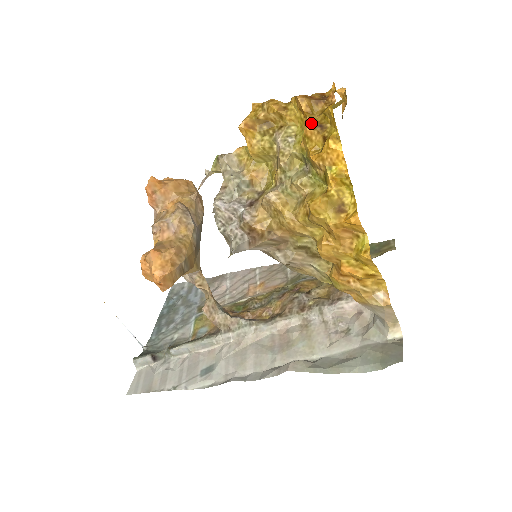
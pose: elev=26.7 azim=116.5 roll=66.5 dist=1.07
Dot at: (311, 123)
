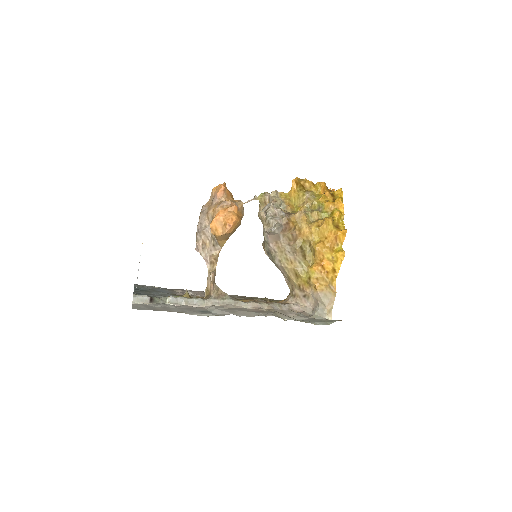
Dot at: (329, 192)
